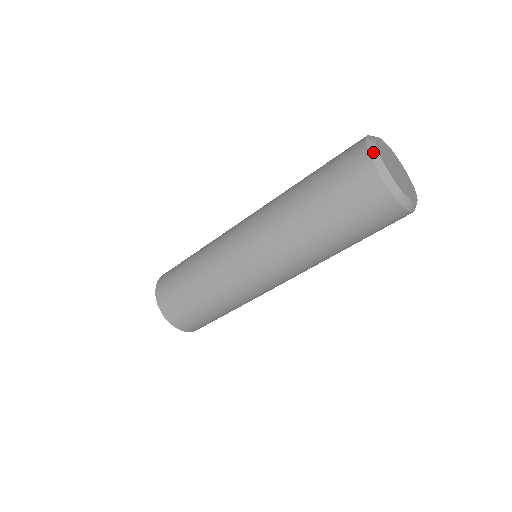
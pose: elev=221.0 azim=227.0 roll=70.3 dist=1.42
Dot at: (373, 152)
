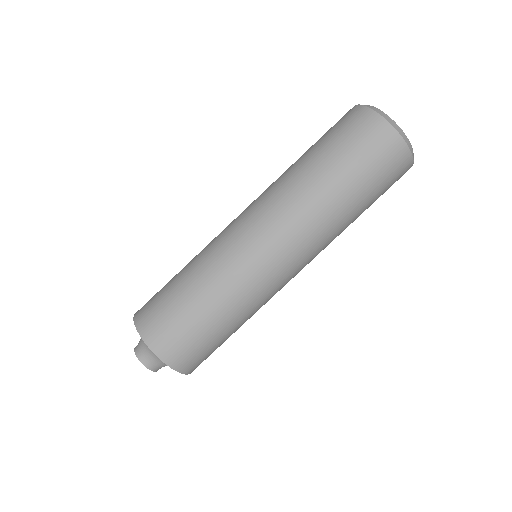
Dot at: (364, 105)
